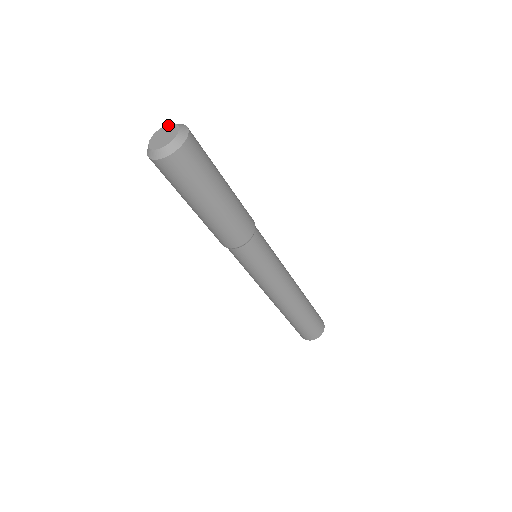
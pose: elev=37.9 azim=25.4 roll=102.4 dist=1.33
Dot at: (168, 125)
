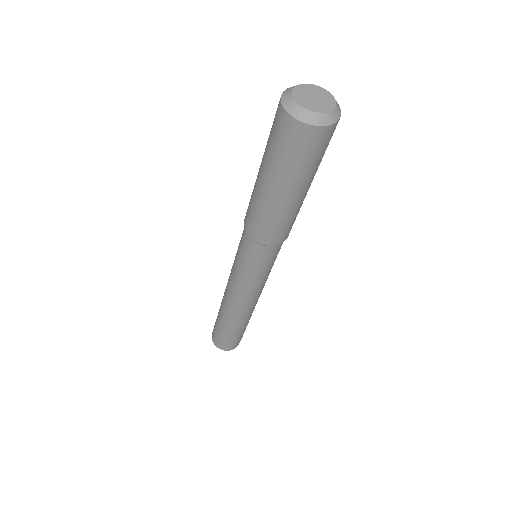
Dot at: (314, 85)
